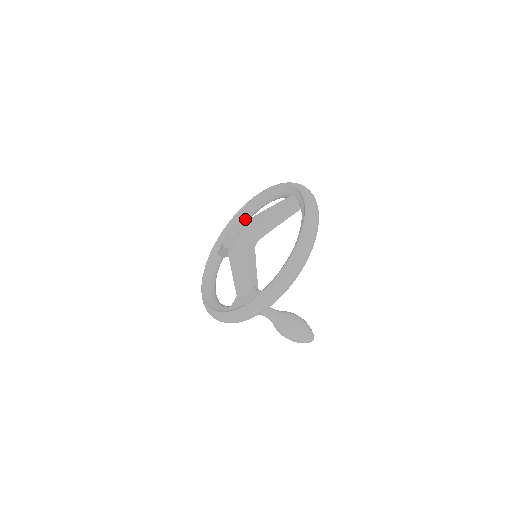
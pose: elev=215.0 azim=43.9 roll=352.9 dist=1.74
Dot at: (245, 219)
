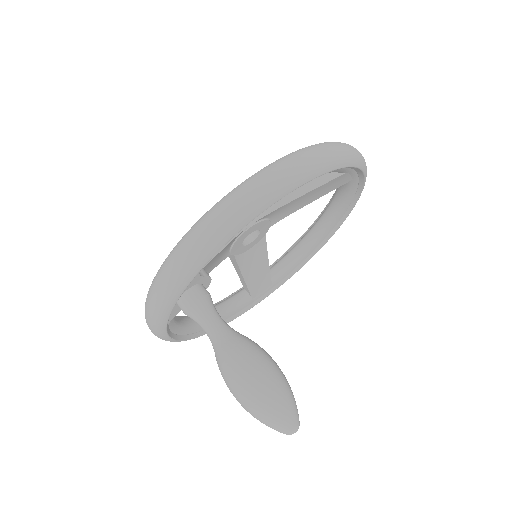
Dot at: (301, 248)
